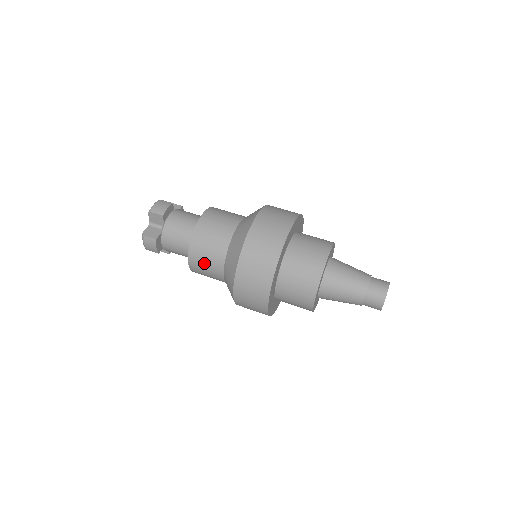
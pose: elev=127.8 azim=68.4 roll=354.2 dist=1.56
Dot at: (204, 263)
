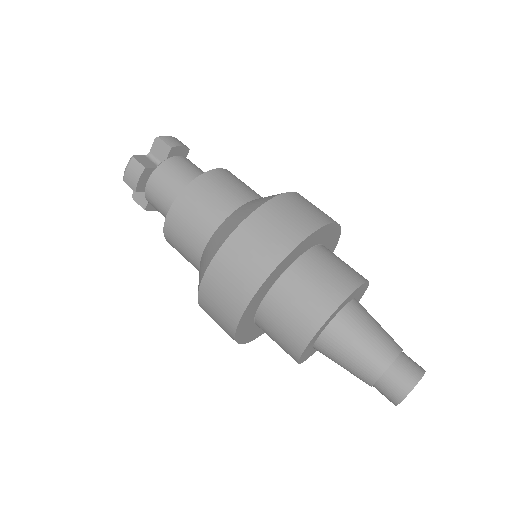
Dot at: occluded
